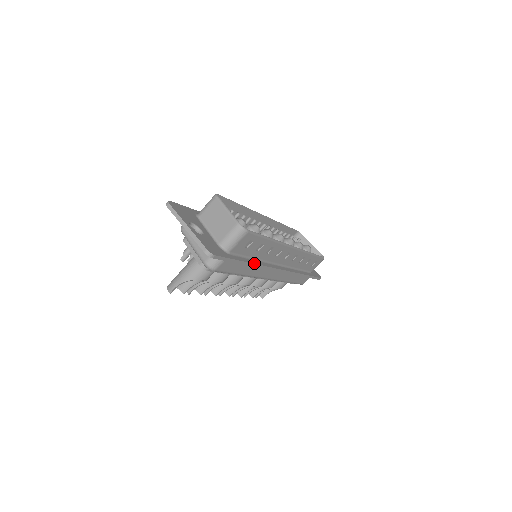
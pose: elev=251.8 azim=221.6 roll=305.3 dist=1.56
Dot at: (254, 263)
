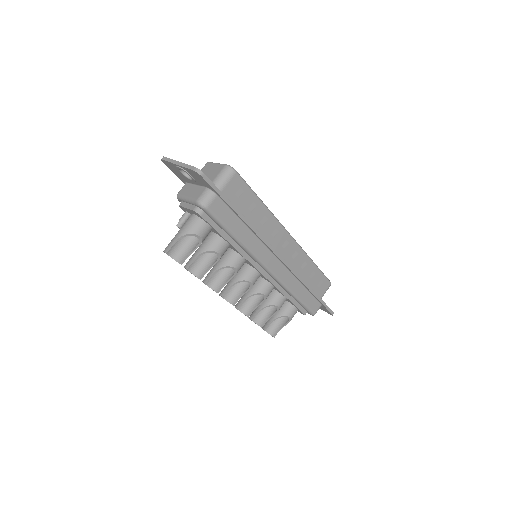
Dot at: (248, 221)
